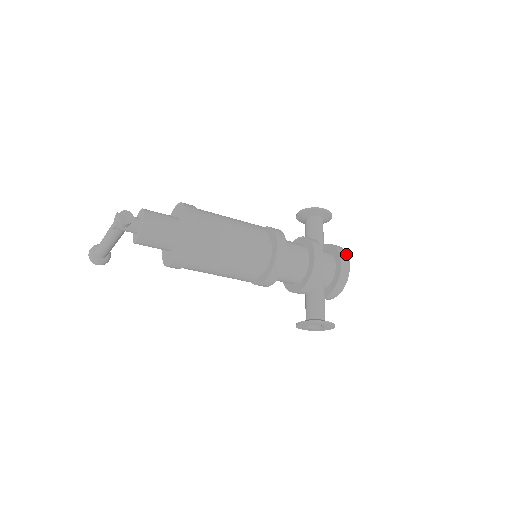
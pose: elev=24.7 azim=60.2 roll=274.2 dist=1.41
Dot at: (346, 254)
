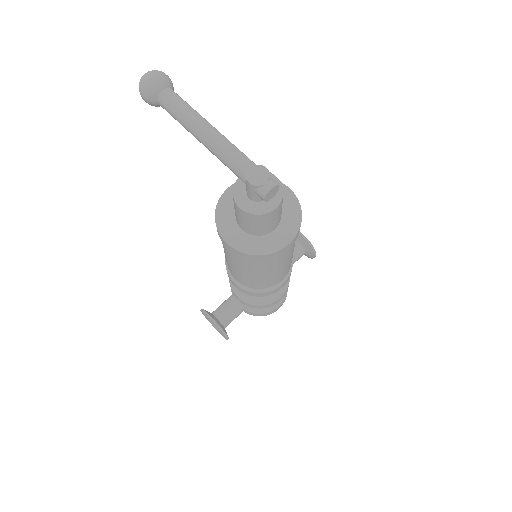
Dot at: occluded
